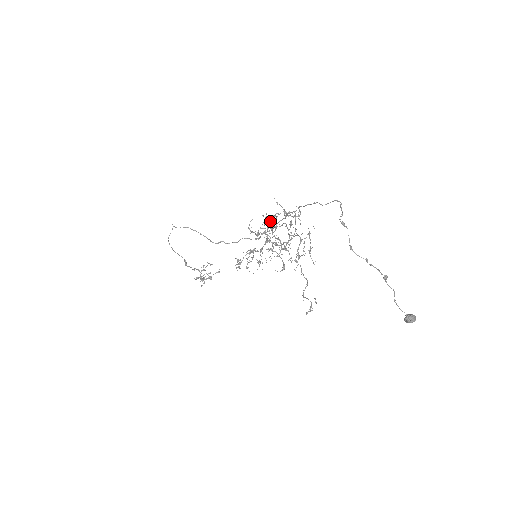
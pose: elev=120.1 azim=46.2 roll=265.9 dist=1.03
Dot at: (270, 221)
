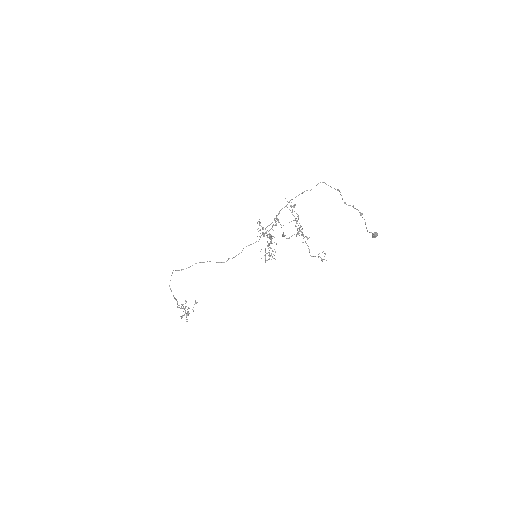
Dot at: occluded
